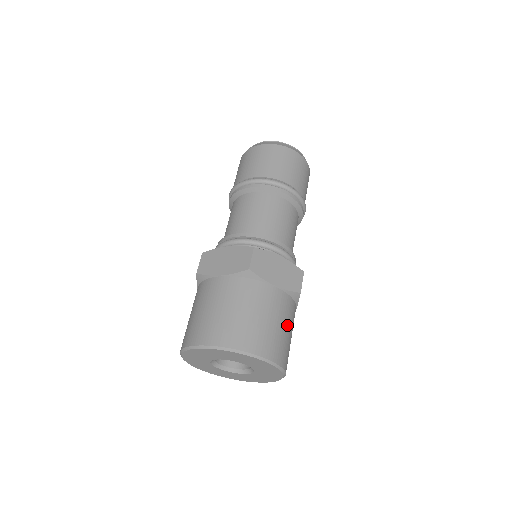
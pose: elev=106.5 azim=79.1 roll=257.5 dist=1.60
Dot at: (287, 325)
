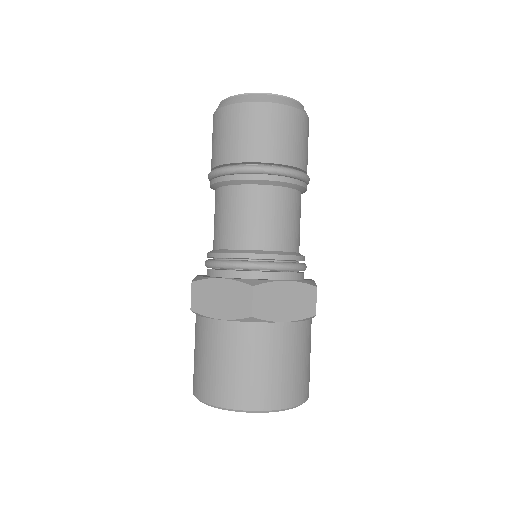
Dot at: (304, 355)
